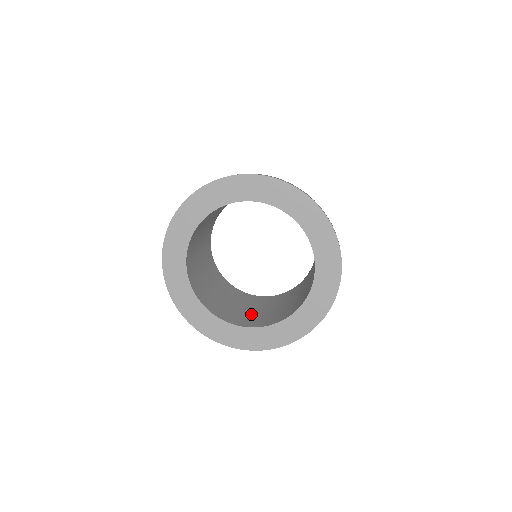
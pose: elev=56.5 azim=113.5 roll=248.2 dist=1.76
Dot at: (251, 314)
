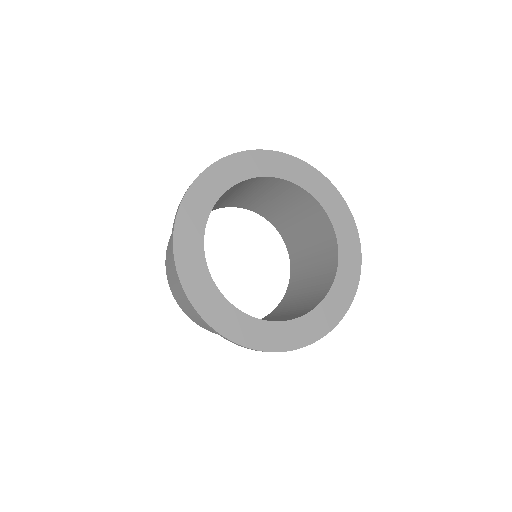
Dot at: (303, 303)
